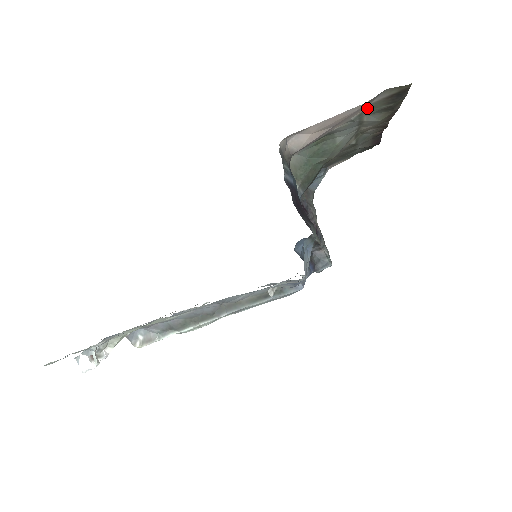
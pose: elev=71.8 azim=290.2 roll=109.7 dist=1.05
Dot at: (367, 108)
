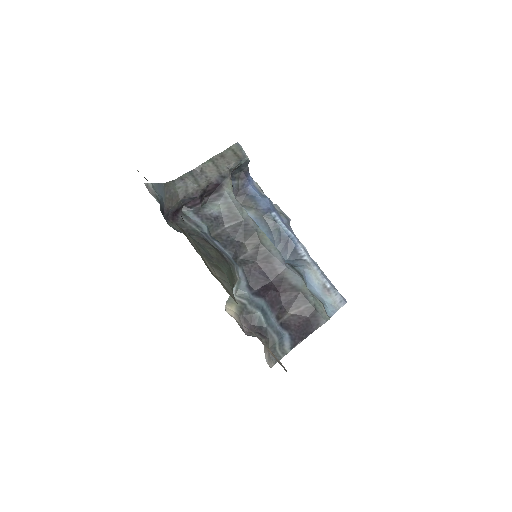
Dot at: occluded
